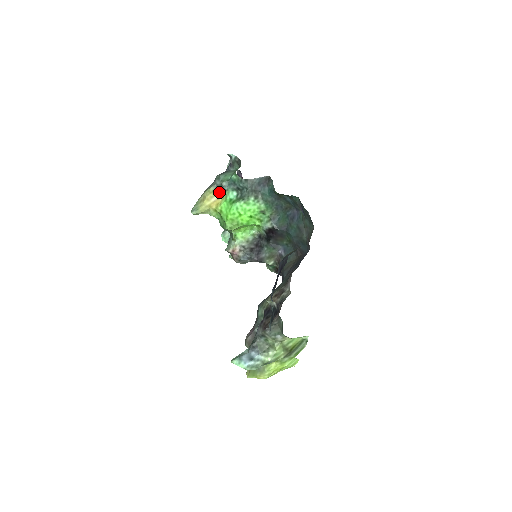
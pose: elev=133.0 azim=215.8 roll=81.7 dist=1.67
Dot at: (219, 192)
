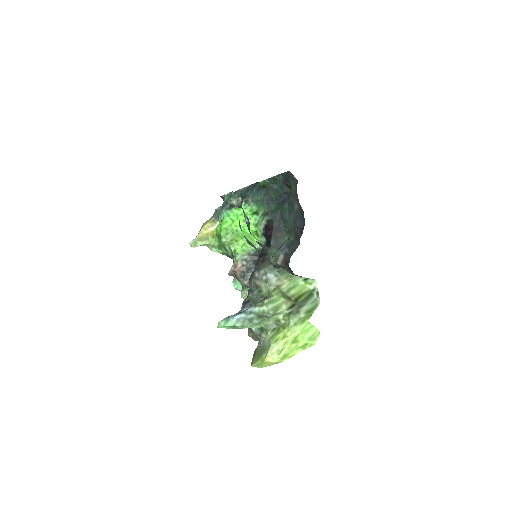
Dot at: (216, 222)
